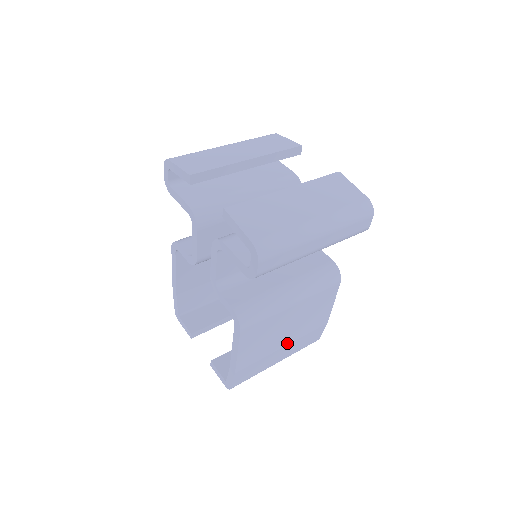
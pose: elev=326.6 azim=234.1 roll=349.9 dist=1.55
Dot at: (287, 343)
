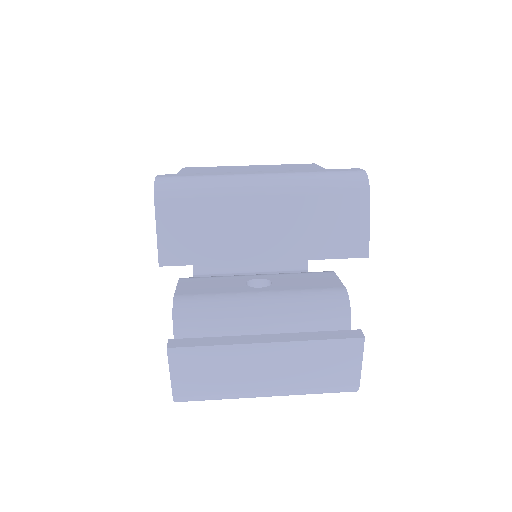
Dot at: occluded
